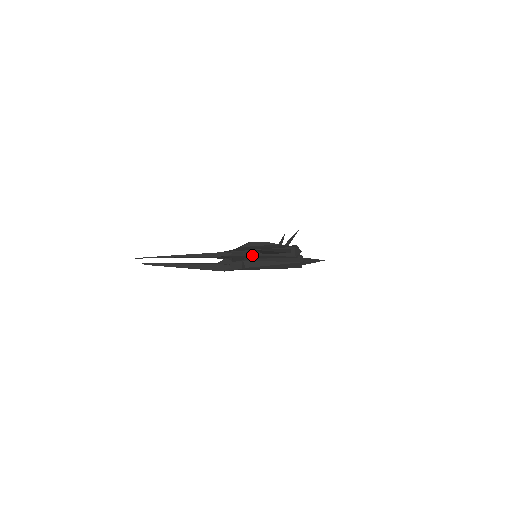
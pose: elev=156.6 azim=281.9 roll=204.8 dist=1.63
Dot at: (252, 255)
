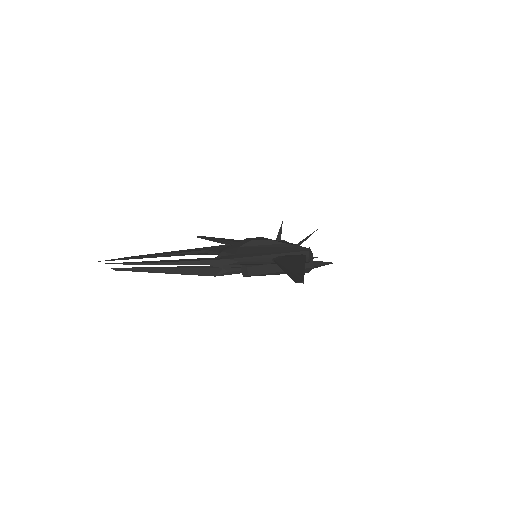
Dot at: (260, 262)
